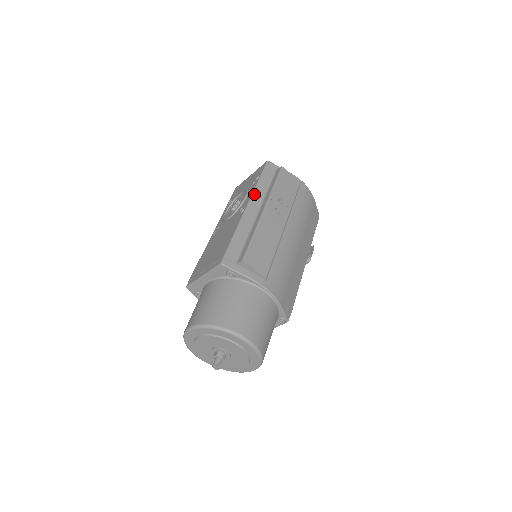
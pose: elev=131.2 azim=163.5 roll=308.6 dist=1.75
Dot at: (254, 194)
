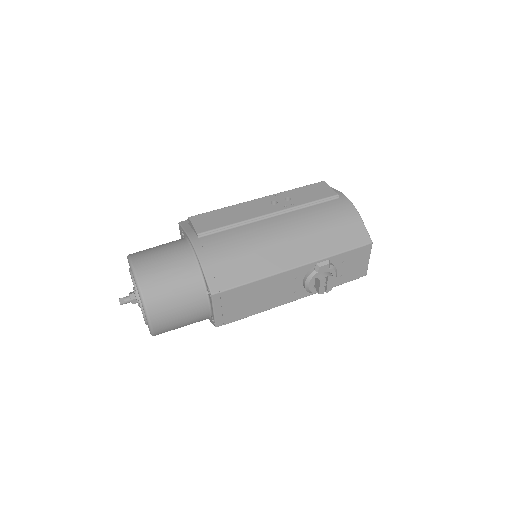
Dot at: occluded
